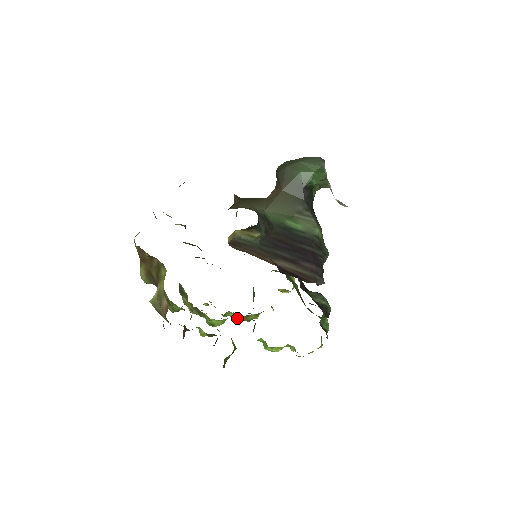
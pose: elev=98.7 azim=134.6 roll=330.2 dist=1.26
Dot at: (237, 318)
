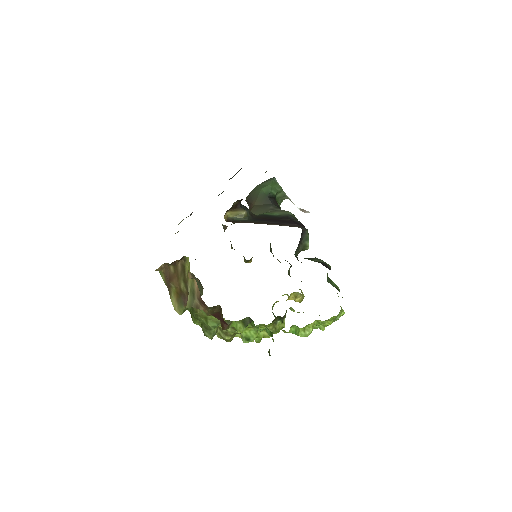
Dot at: (268, 336)
